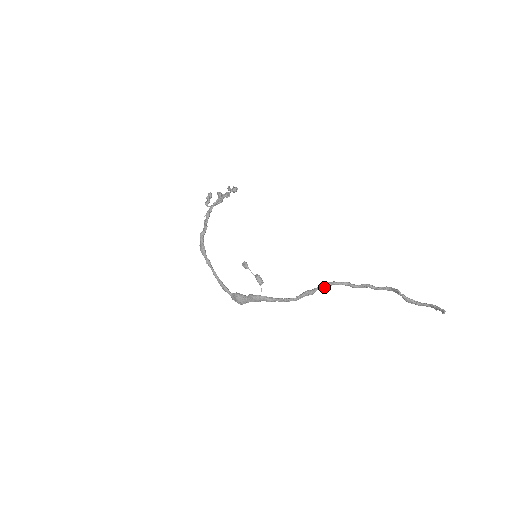
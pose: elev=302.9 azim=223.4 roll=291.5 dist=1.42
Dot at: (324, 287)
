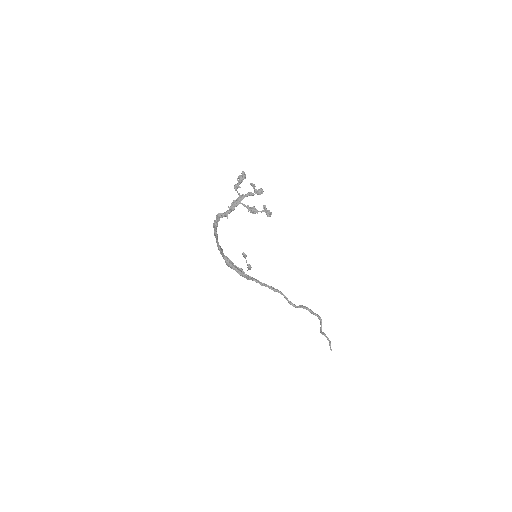
Dot at: (287, 299)
